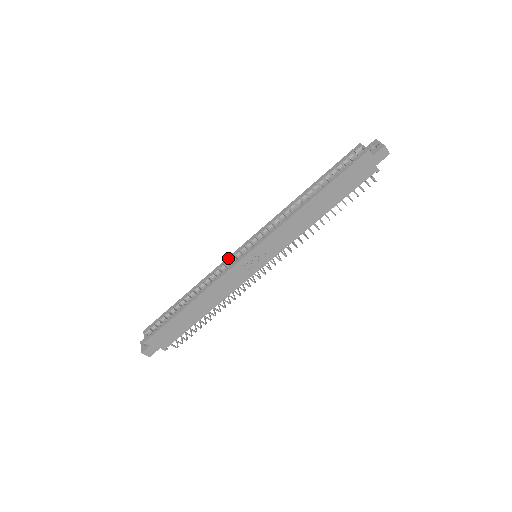
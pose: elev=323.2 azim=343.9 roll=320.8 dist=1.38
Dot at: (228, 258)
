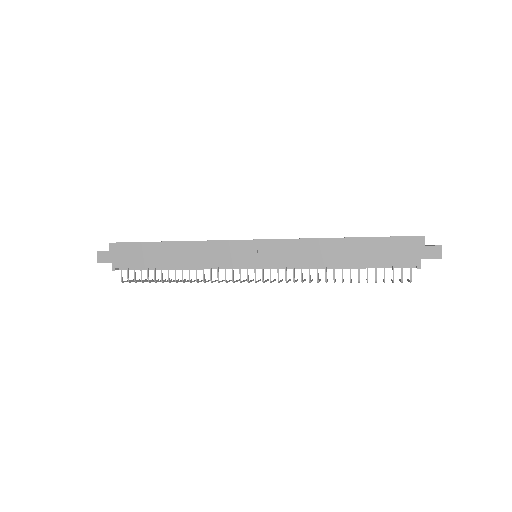
Dot at: occluded
